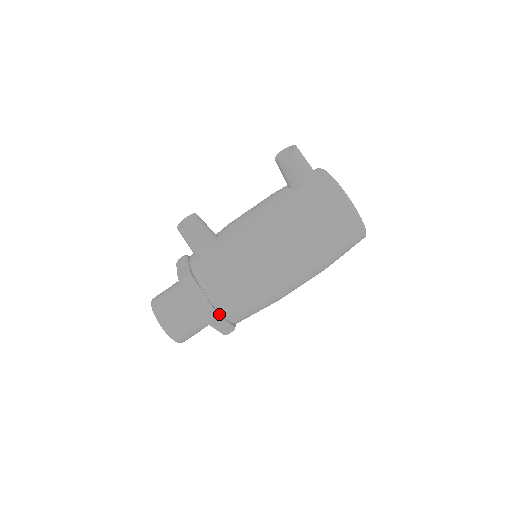
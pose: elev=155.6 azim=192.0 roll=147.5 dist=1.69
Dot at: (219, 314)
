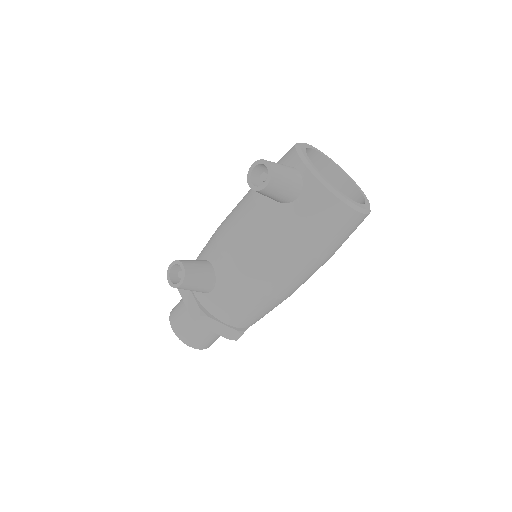
Dot at: (244, 329)
